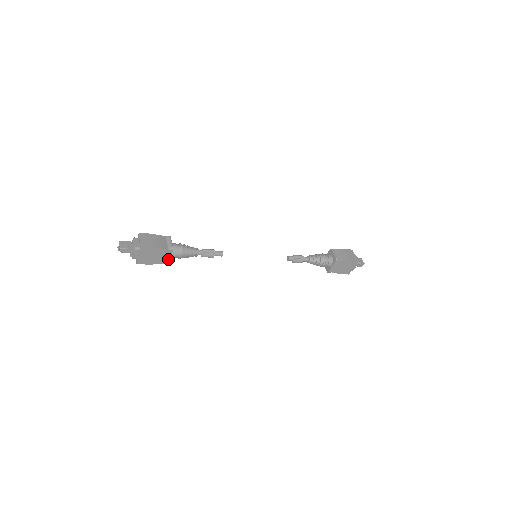
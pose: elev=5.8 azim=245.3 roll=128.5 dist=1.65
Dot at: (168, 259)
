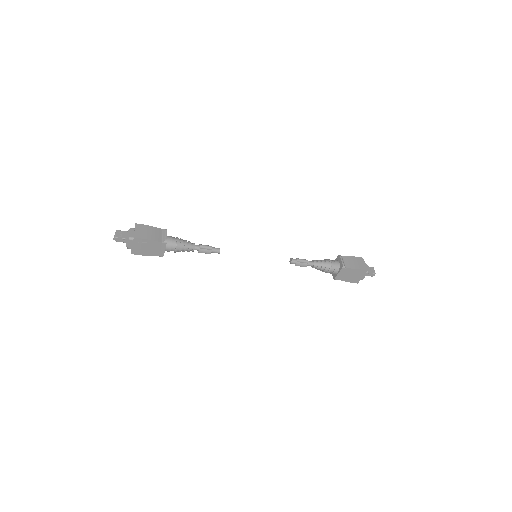
Dot at: (163, 252)
